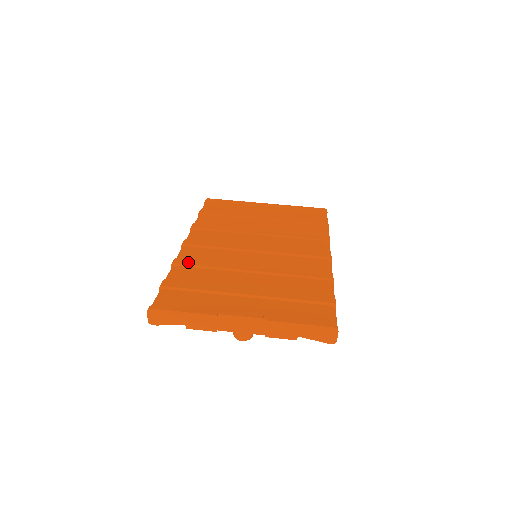
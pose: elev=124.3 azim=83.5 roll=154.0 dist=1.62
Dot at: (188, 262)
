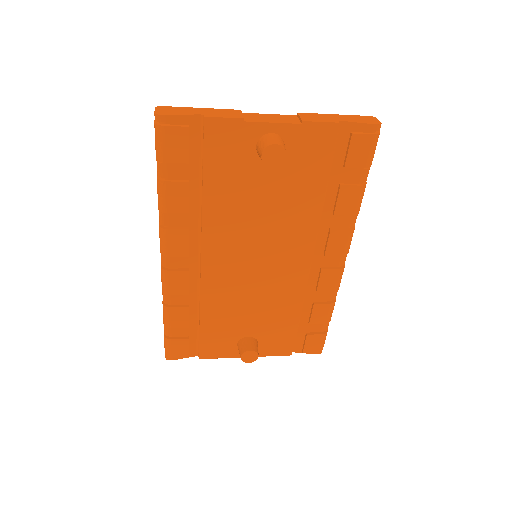
Dot at: occluded
